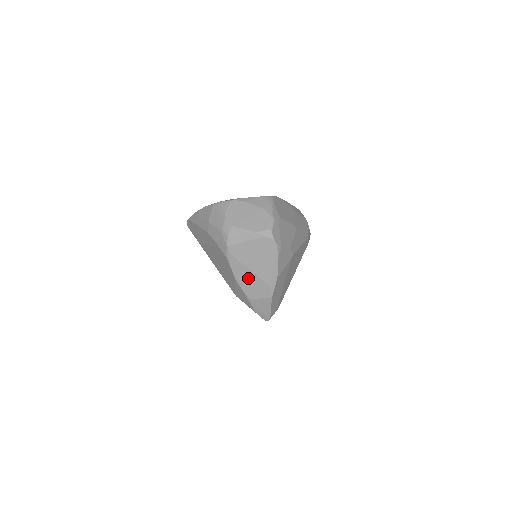
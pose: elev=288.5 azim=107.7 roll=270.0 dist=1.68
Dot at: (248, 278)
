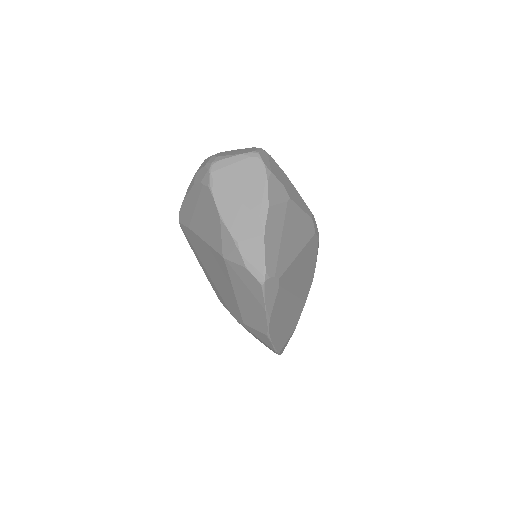
Dot at: (234, 211)
